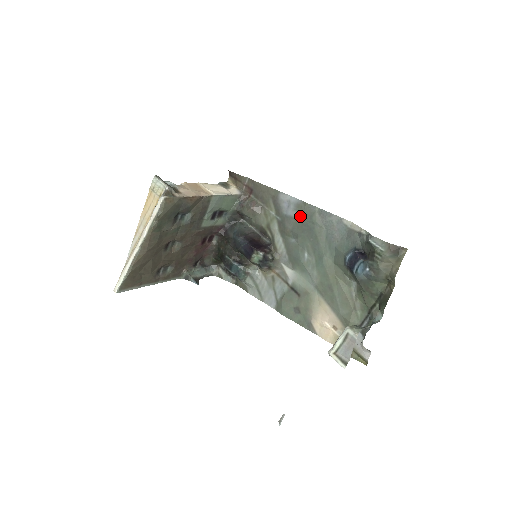
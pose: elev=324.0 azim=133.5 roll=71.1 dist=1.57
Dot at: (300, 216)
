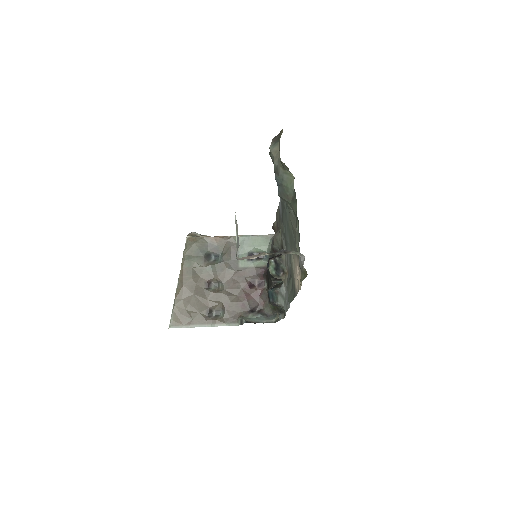
Dot at: (281, 205)
